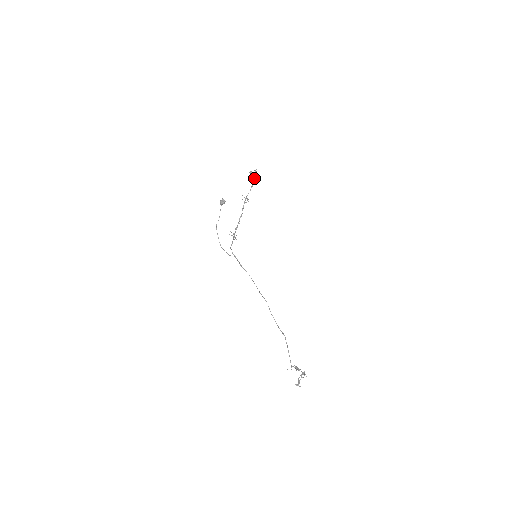
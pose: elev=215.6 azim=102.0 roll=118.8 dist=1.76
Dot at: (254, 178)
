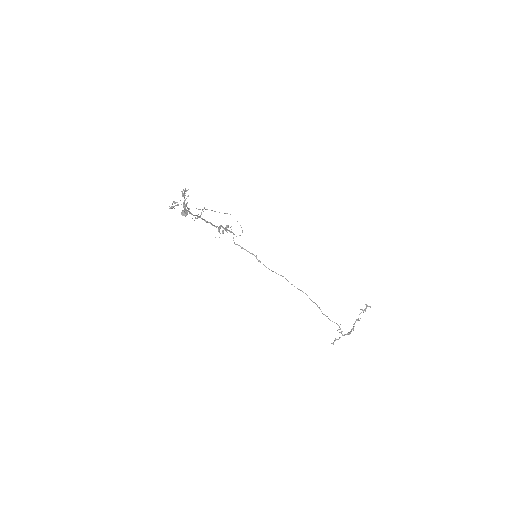
Dot at: occluded
